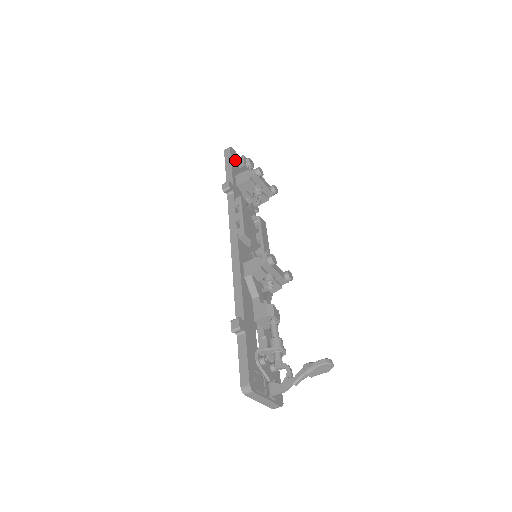
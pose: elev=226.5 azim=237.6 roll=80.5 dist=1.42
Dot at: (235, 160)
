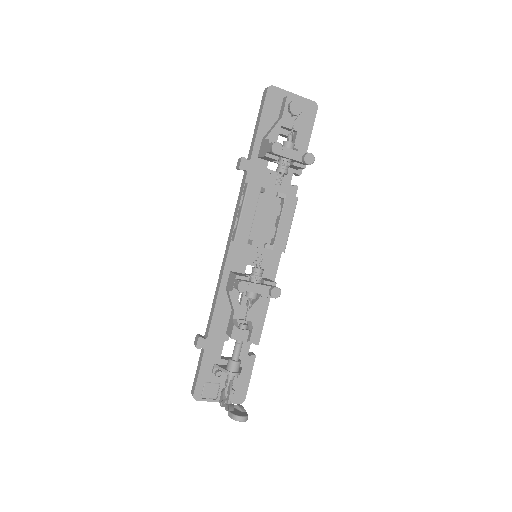
Dot at: (273, 107)
